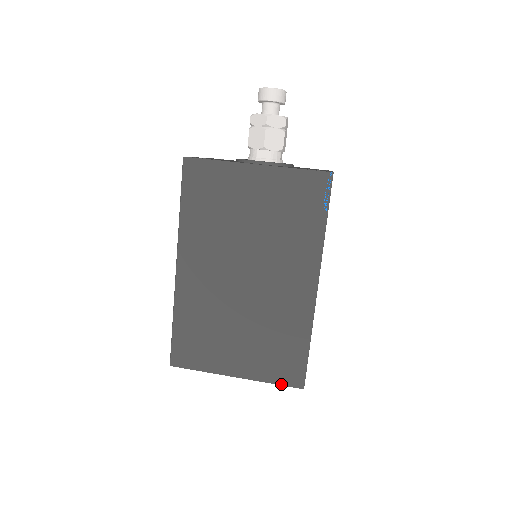
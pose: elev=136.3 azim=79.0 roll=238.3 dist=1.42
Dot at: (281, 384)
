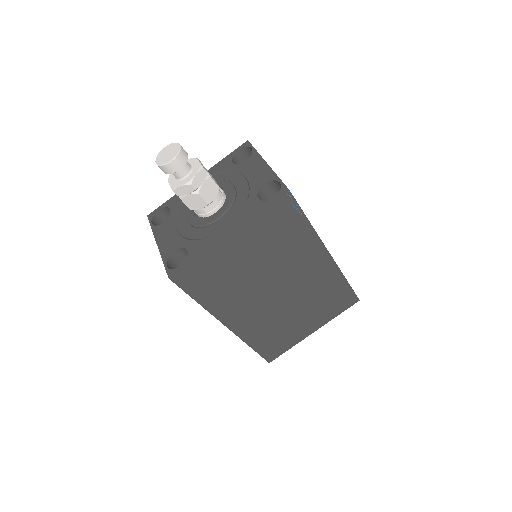
Dot at: occluded
